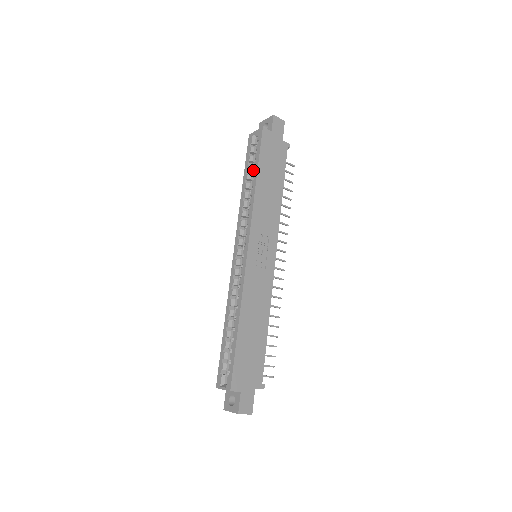
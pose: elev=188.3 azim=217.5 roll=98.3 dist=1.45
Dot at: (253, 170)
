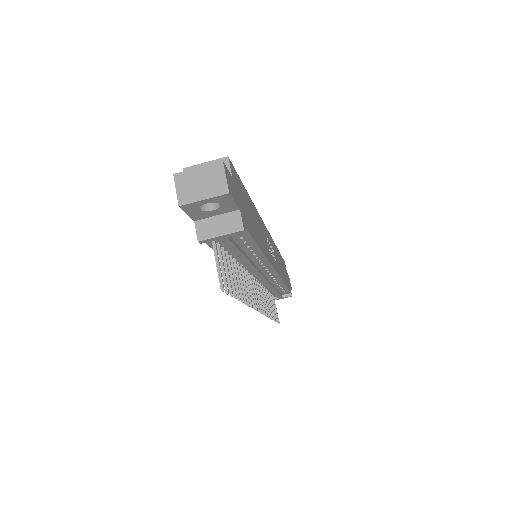
Dot at: occluded
